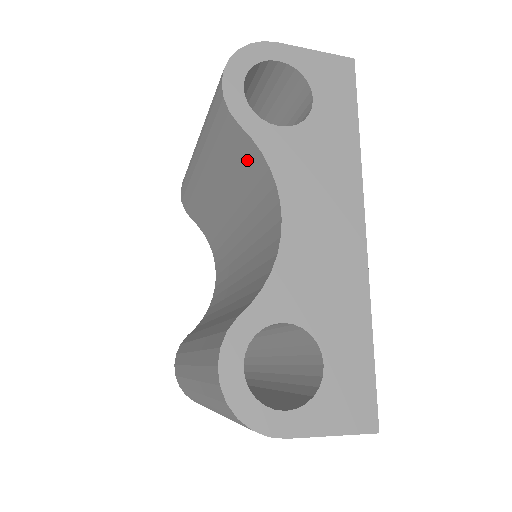
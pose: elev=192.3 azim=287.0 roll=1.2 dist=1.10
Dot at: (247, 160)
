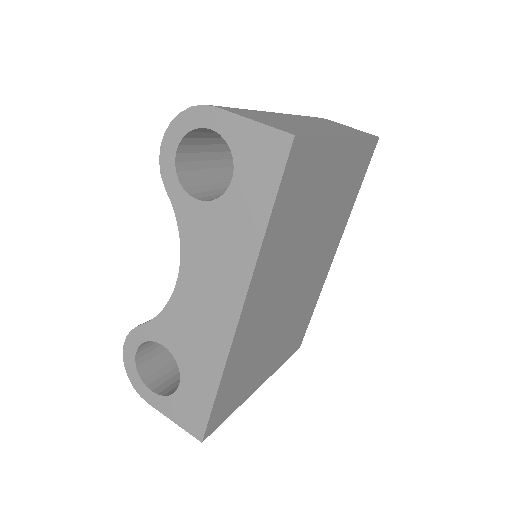
Dot at: occluded
